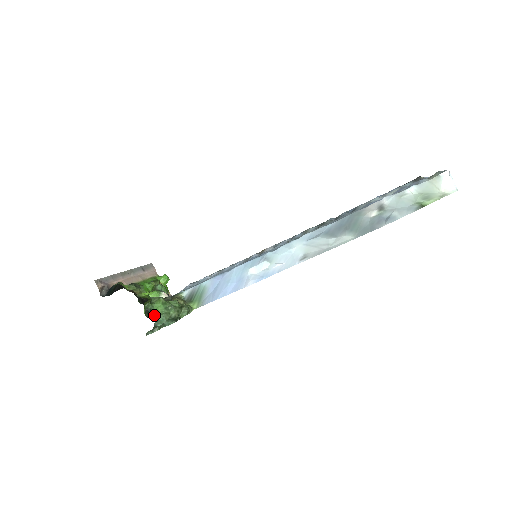
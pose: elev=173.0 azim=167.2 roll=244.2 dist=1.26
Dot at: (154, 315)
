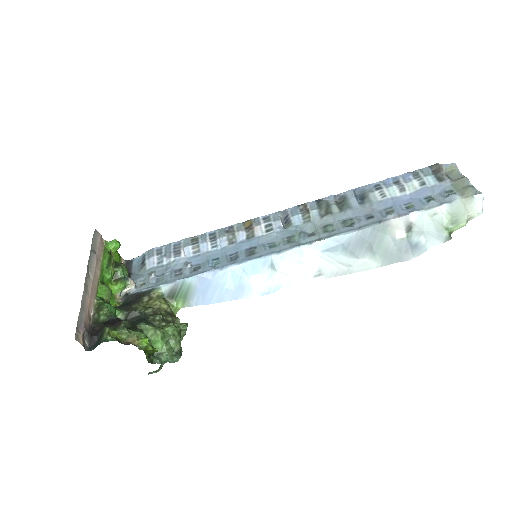
Dot at: (155, 354)
